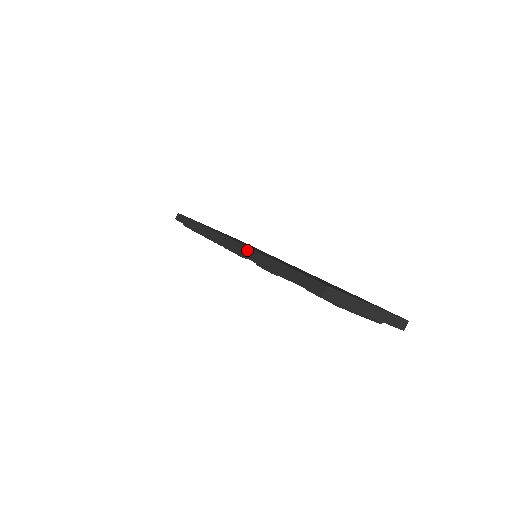
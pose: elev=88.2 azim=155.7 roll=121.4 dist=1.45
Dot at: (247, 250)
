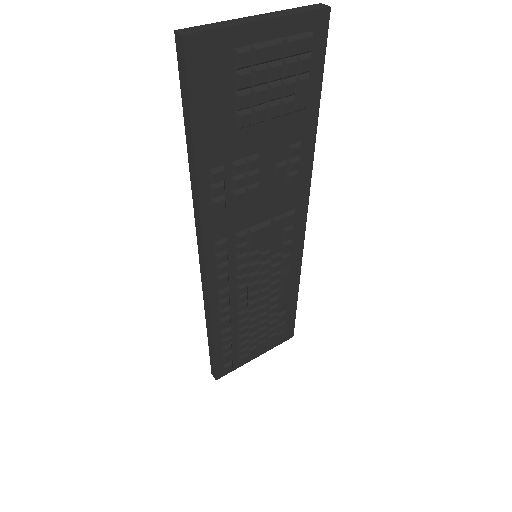
Dot at: (196, 218)
